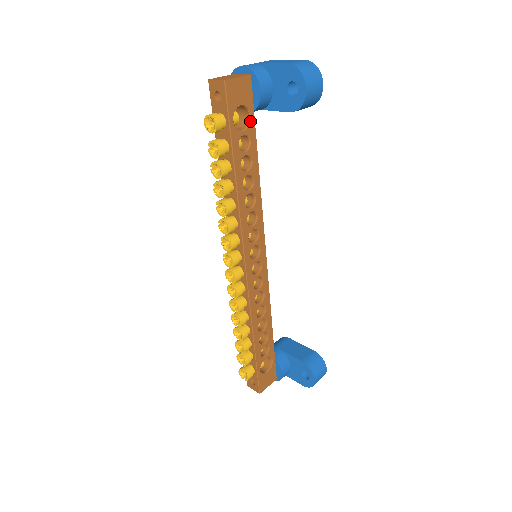
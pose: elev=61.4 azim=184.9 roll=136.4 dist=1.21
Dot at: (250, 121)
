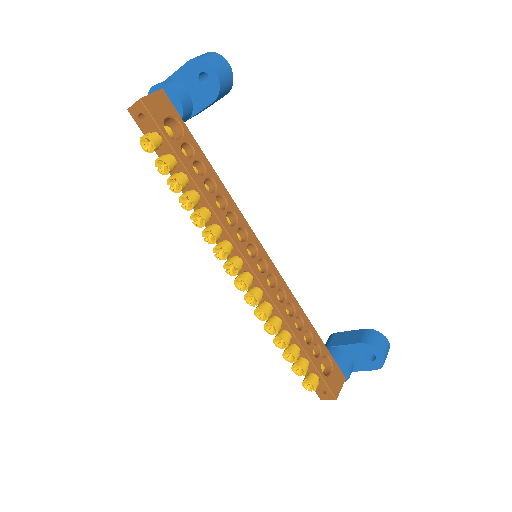
Dot at: (183, 129)
